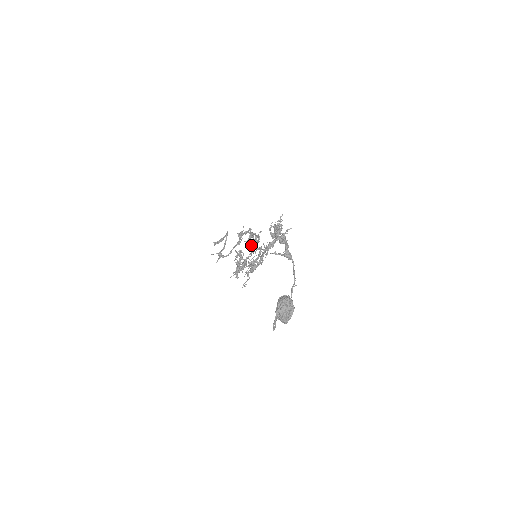
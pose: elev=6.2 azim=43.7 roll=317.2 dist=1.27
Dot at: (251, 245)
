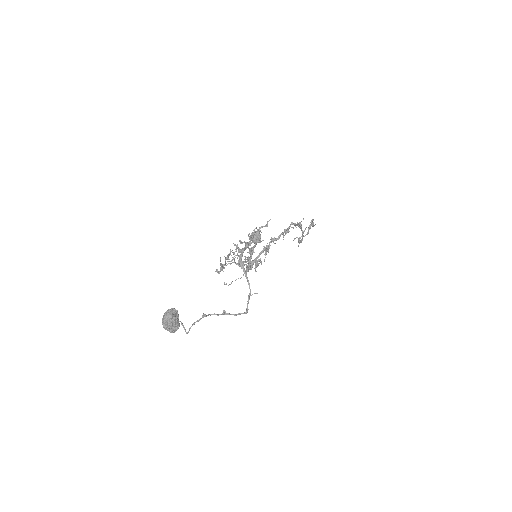
Dot at: (267, 243)
